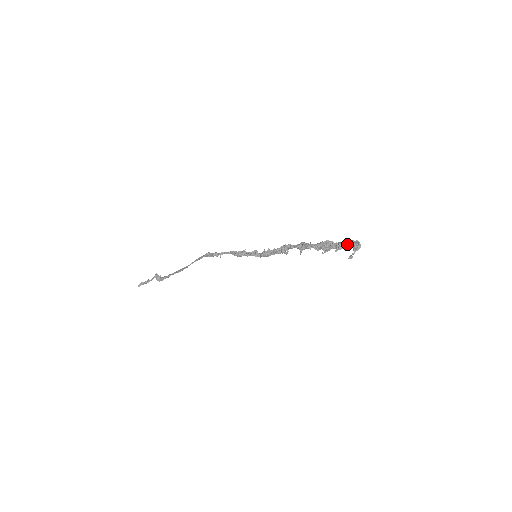
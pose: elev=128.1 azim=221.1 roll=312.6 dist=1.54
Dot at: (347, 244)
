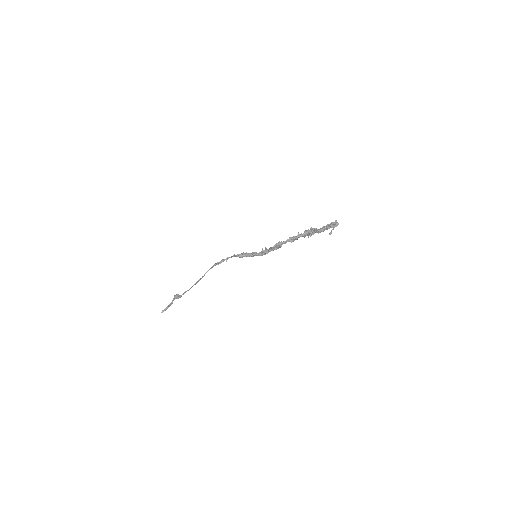
Dot at: (327, 226)
